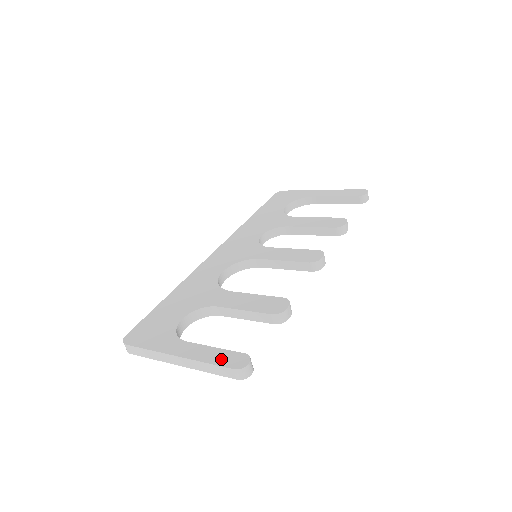
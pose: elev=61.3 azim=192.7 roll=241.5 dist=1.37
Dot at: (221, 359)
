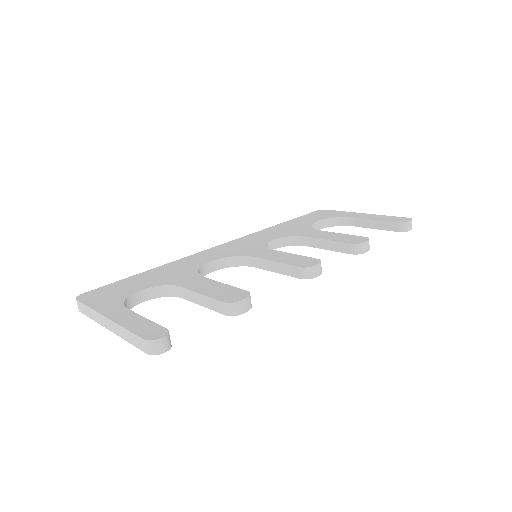
Dot at: (141, 328)
